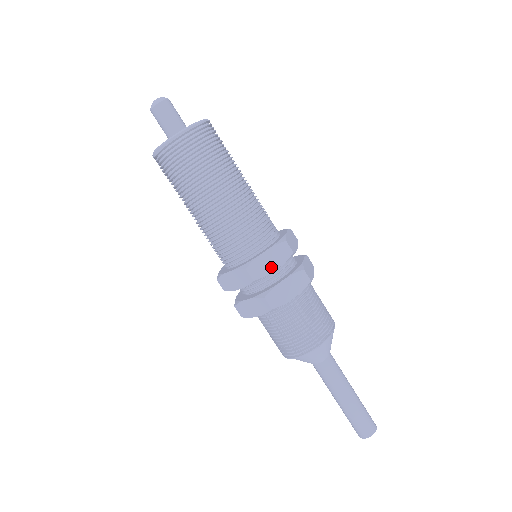
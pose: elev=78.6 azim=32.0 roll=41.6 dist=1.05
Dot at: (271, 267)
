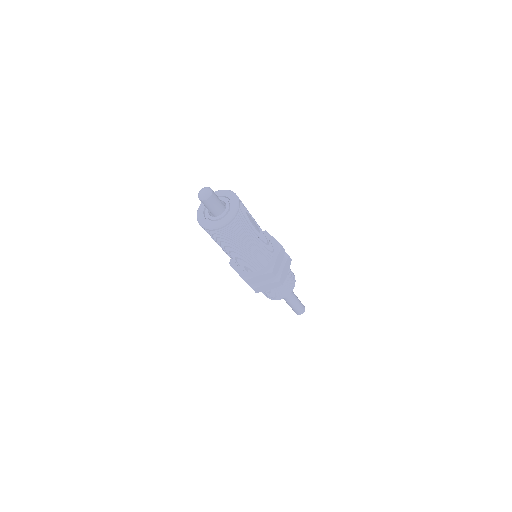
Dot at: (280, 264)
